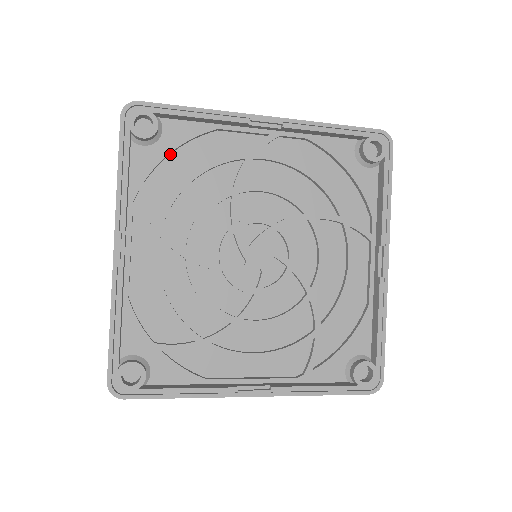
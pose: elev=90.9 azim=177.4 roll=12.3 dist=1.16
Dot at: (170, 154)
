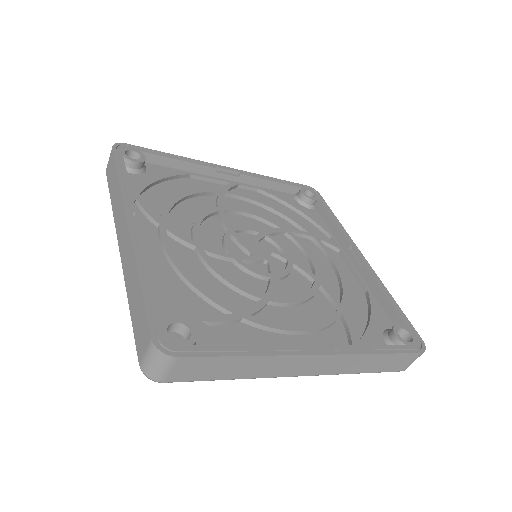
Dot at: (156, 185)
